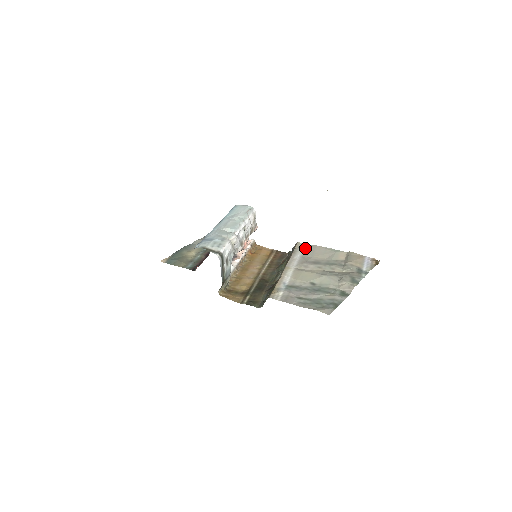
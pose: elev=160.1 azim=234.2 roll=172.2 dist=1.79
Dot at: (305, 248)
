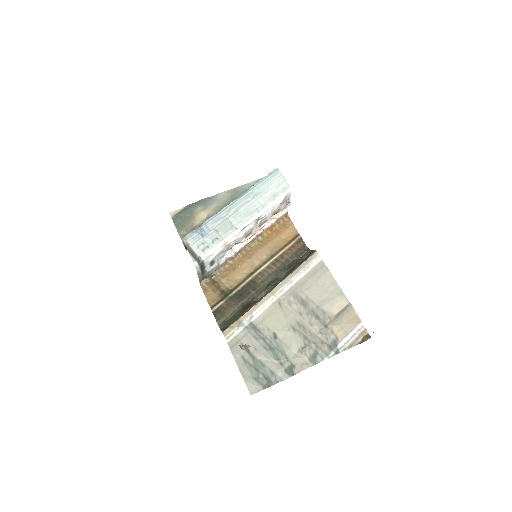
Dot at: (315, 267)
